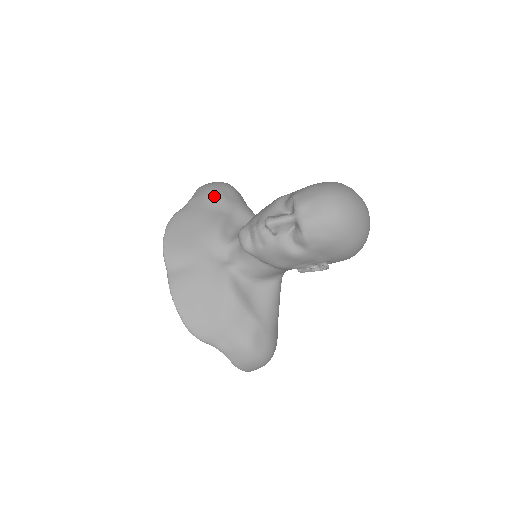
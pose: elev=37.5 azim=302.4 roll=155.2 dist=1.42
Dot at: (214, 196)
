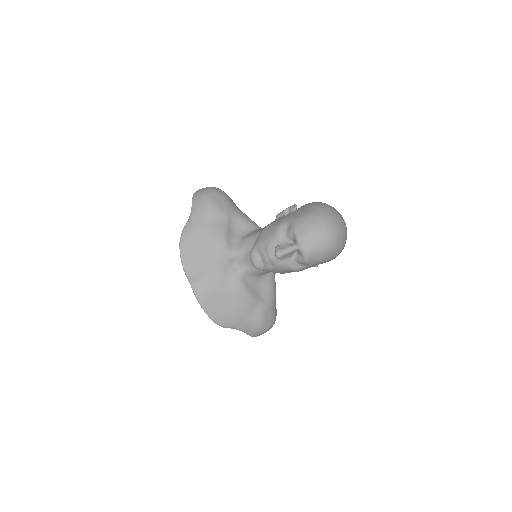
Dot at: (212, 210)
